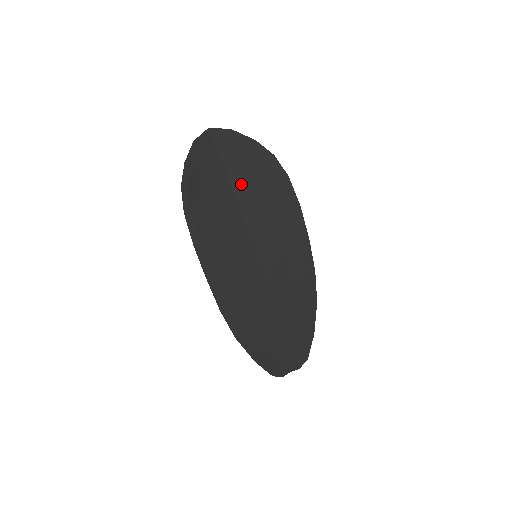
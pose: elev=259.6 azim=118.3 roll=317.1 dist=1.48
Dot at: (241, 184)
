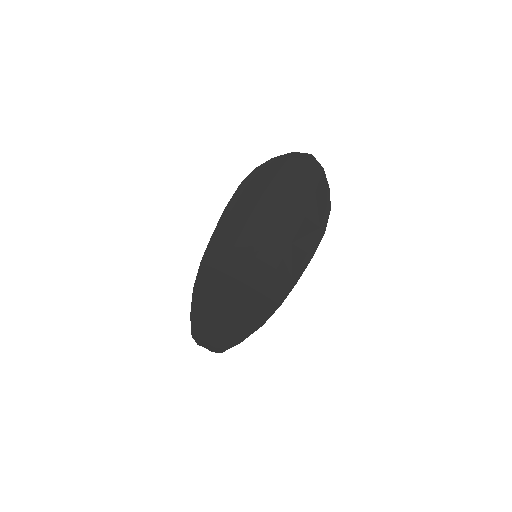
Dot at: (293, 205)
